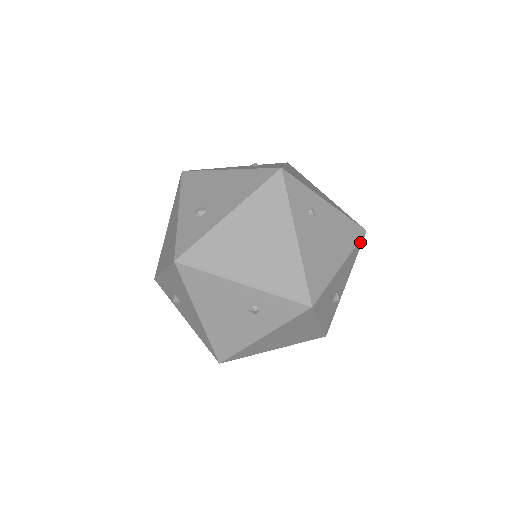
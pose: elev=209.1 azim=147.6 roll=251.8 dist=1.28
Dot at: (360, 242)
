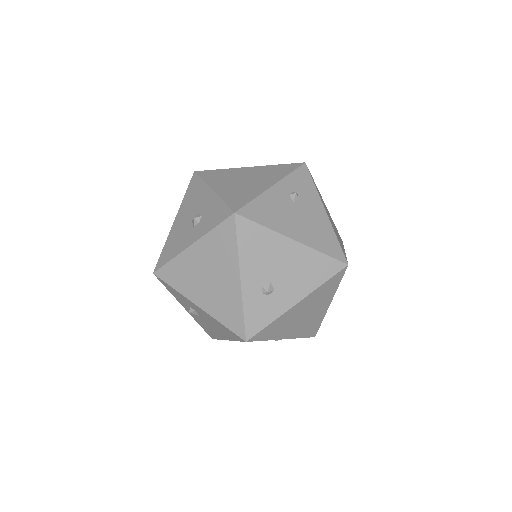
Dot at: occluded
